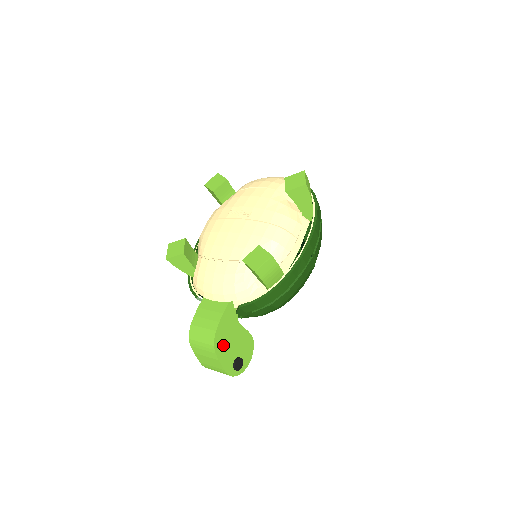
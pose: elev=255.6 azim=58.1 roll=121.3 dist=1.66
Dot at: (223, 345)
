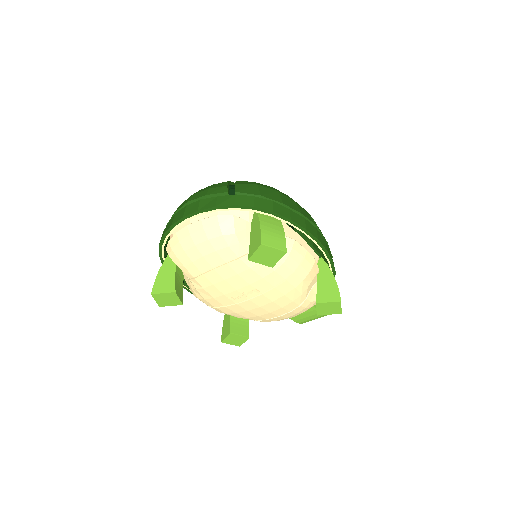
Dot at: occluded
